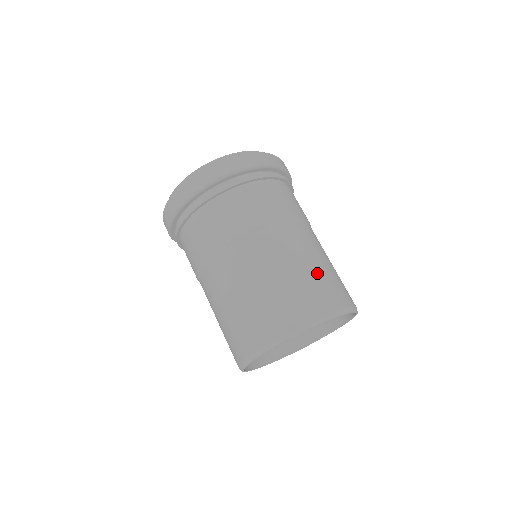
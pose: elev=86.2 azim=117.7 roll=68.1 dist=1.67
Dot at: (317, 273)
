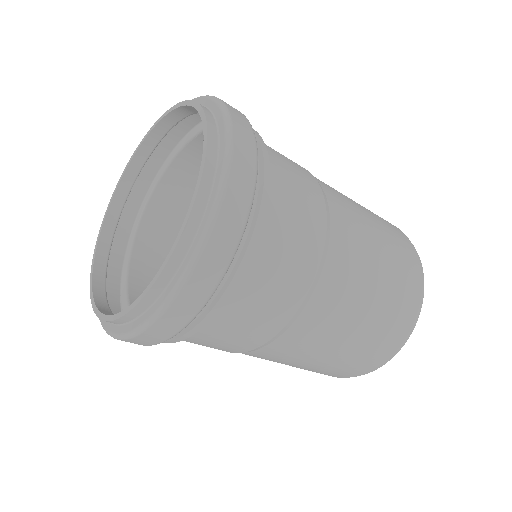
Dot at: (386, 288)
